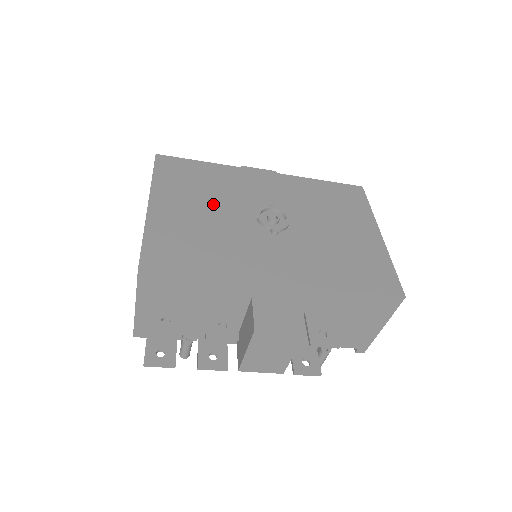
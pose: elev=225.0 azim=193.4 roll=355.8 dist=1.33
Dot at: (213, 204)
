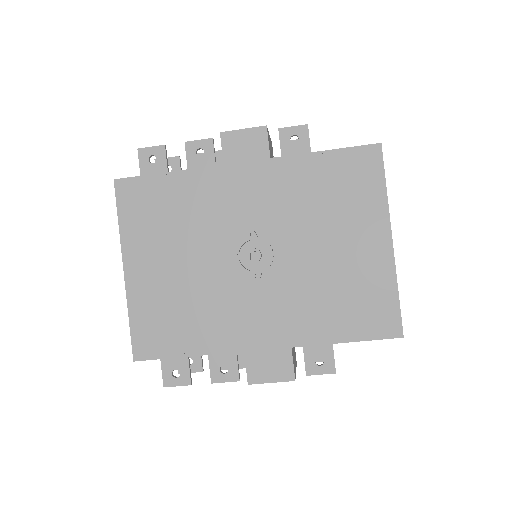
Dot at: (187, 249)
